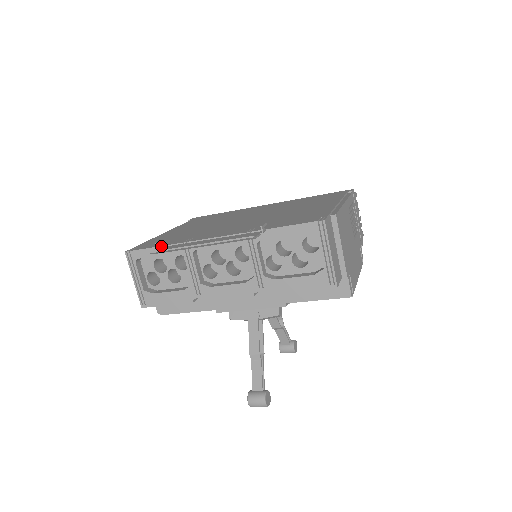
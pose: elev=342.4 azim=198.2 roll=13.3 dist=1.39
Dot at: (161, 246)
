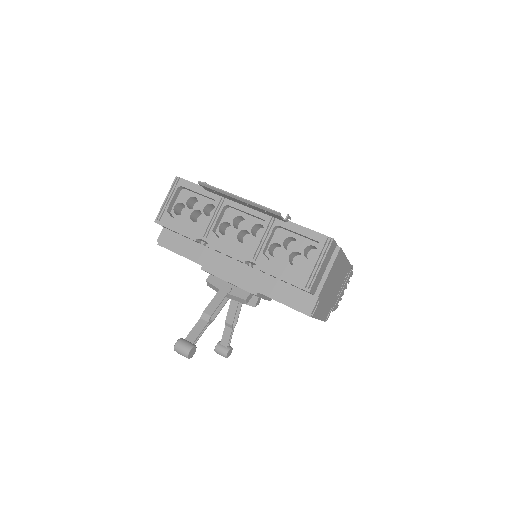
Dot at: occluded
